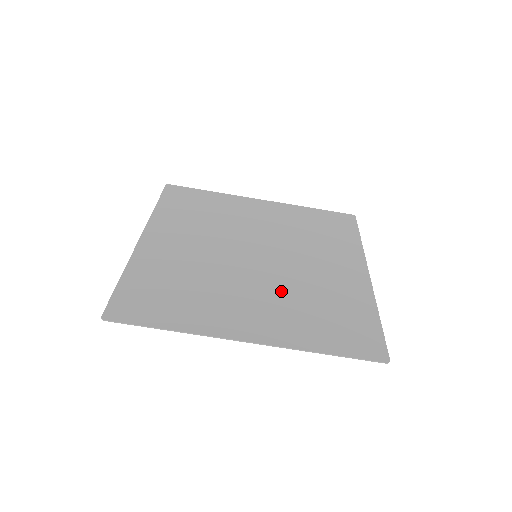
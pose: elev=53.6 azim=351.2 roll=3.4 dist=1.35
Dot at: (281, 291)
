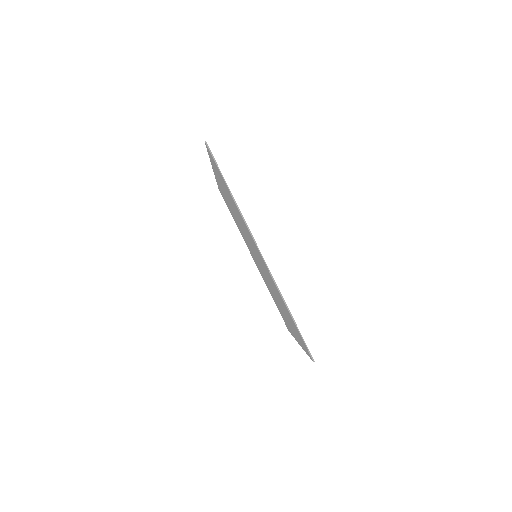
Dot at: occluded
